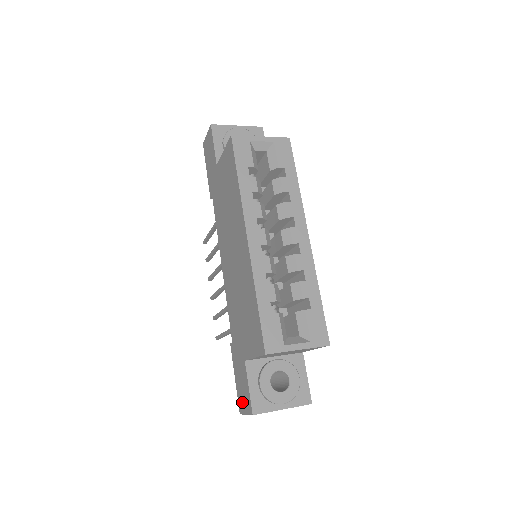
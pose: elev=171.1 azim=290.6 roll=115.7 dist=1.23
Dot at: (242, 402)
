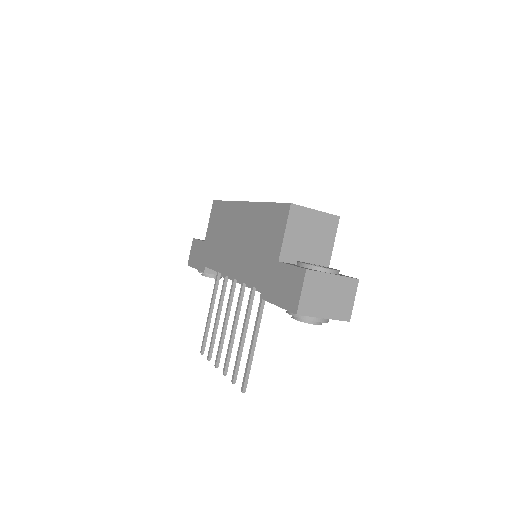
Dot at: (292, 296)
